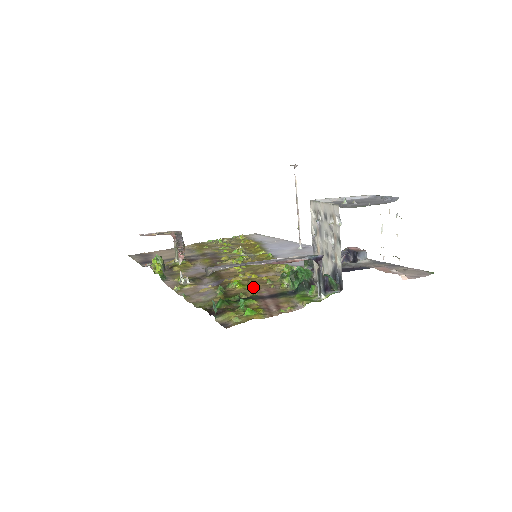
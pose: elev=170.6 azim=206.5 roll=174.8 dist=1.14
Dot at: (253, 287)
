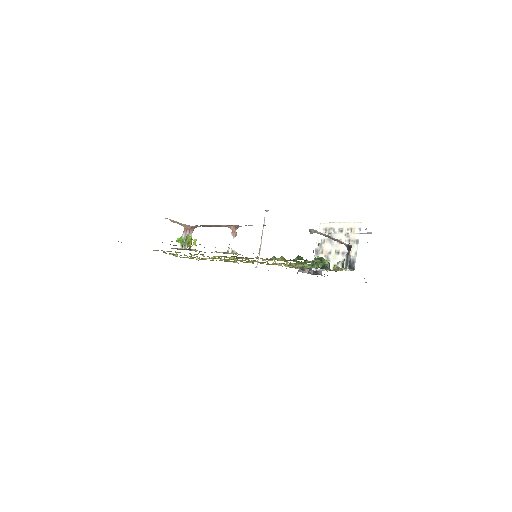
Dot at: (290, 263)
